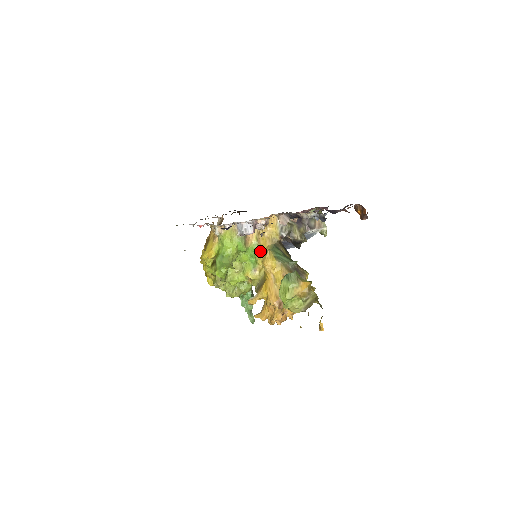
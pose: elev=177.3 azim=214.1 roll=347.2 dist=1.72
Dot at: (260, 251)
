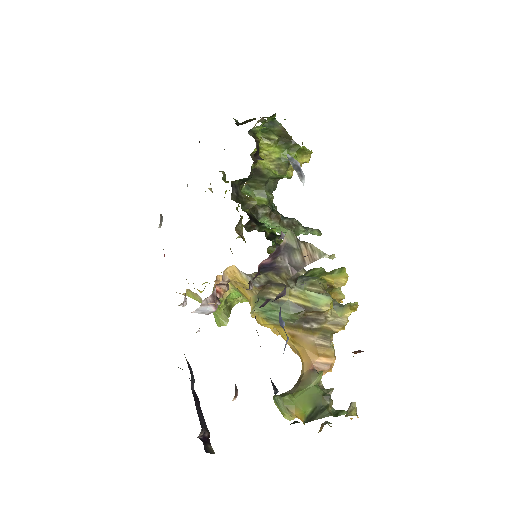
Dot at: (246, 298)
